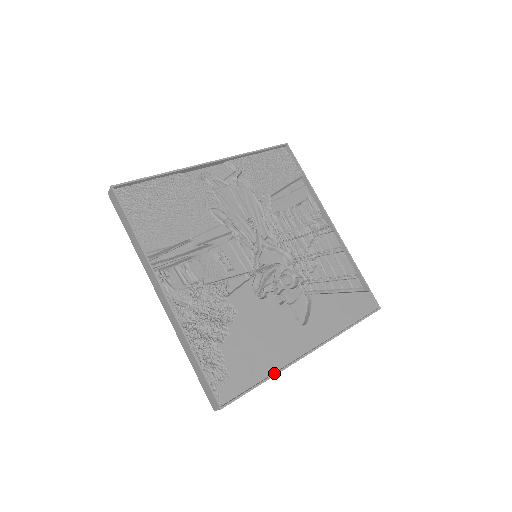
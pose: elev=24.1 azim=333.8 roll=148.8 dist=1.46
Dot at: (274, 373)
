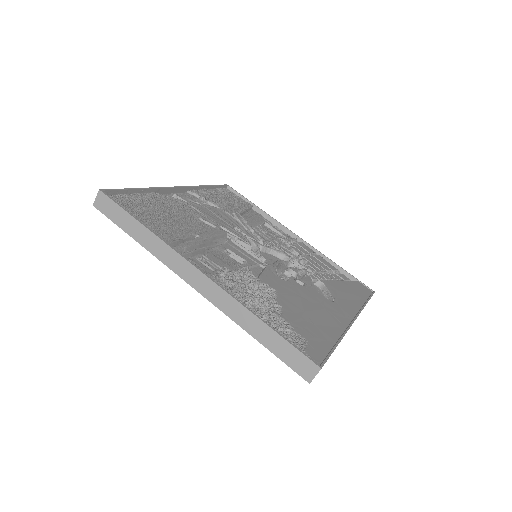
Dot at: (340, 337)
